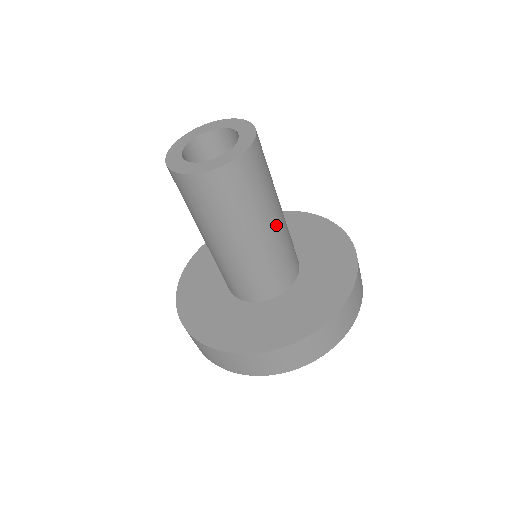
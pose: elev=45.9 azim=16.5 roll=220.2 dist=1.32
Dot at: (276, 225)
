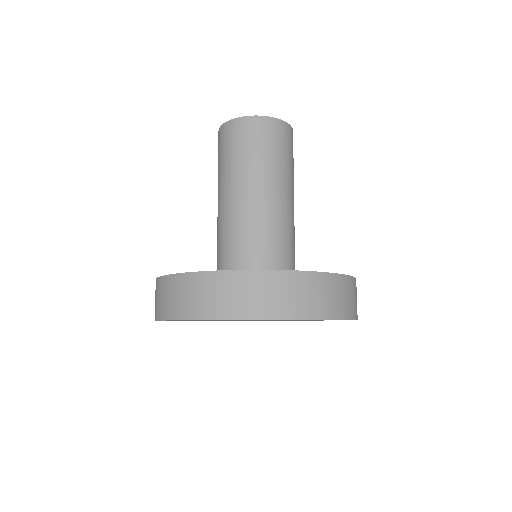
Dot at: (293, 205)
